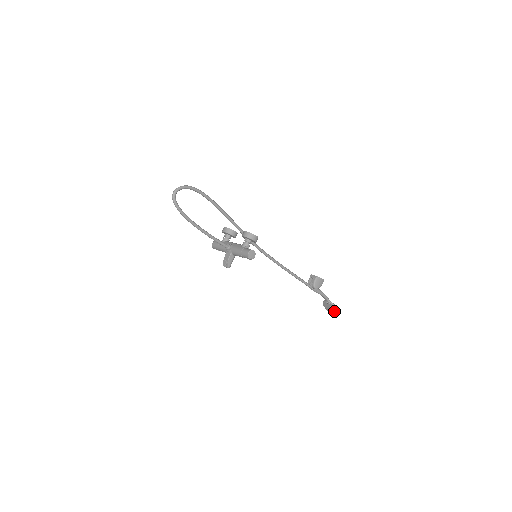
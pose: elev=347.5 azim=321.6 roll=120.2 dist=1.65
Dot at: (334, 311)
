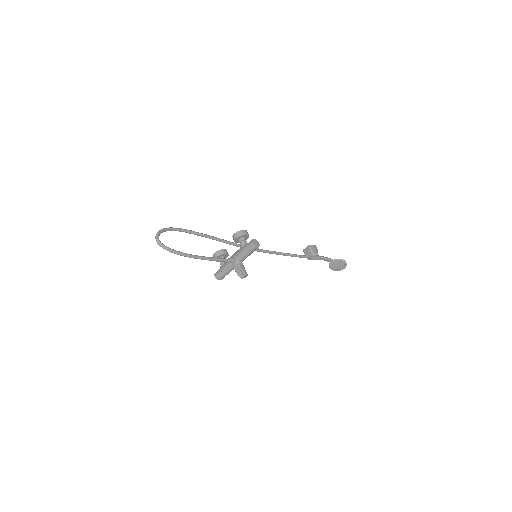
Dot at: (343, 265)
